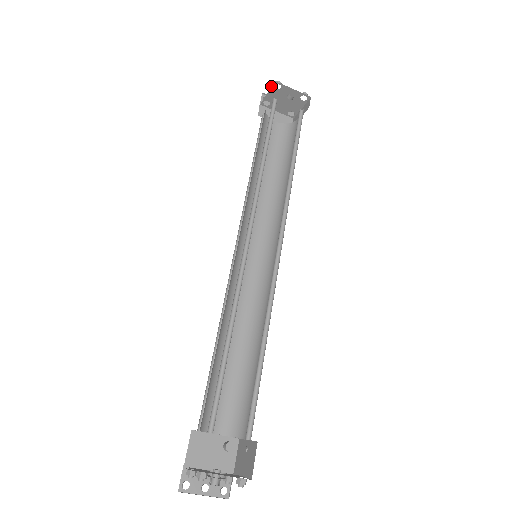
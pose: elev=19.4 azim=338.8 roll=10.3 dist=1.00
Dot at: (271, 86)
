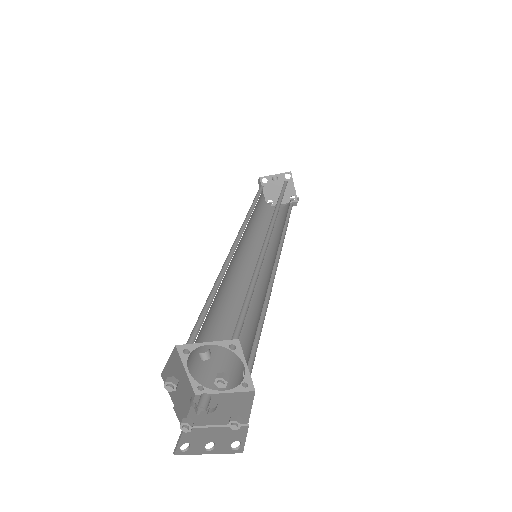
Dot at: (261, 184)
